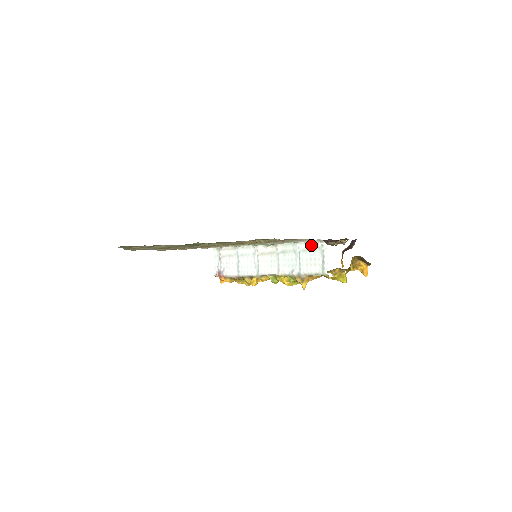
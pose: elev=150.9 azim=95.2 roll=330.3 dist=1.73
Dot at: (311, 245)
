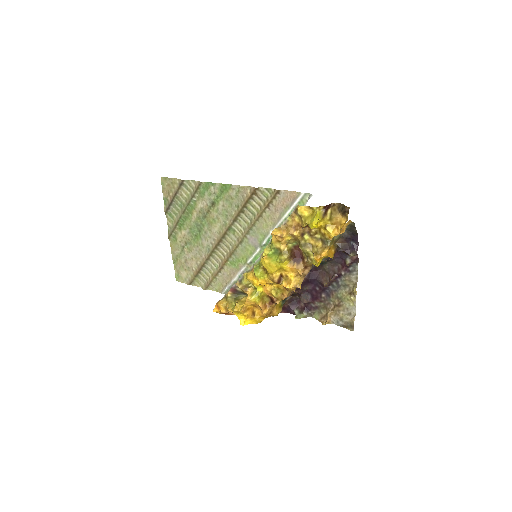
Dot at: occluded
